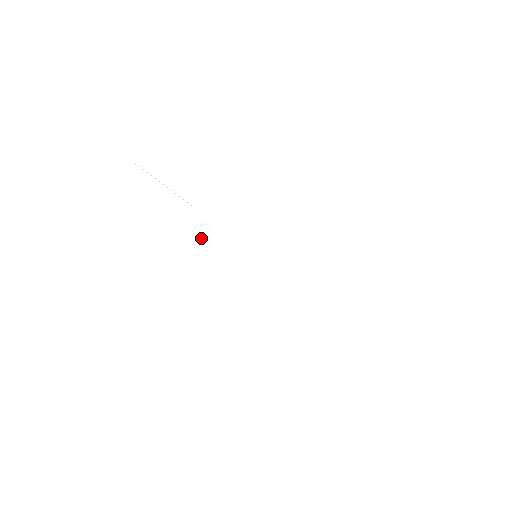
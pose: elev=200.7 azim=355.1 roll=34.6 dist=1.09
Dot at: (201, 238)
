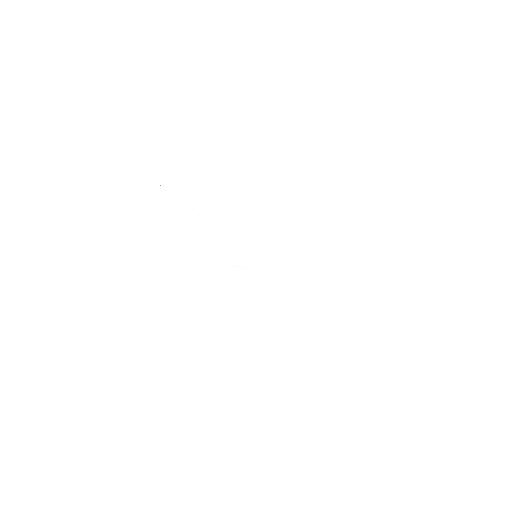
Dot at: (197, 235)
